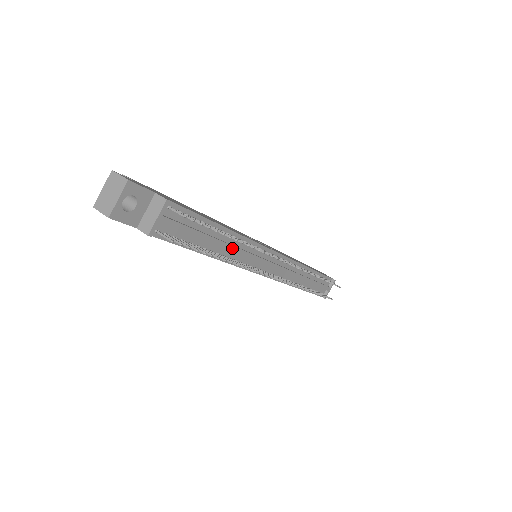
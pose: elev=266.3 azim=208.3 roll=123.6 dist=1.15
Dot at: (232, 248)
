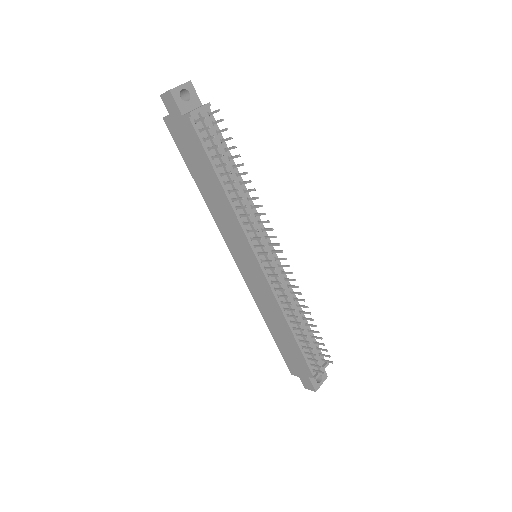
Dot at: (241, 195)
